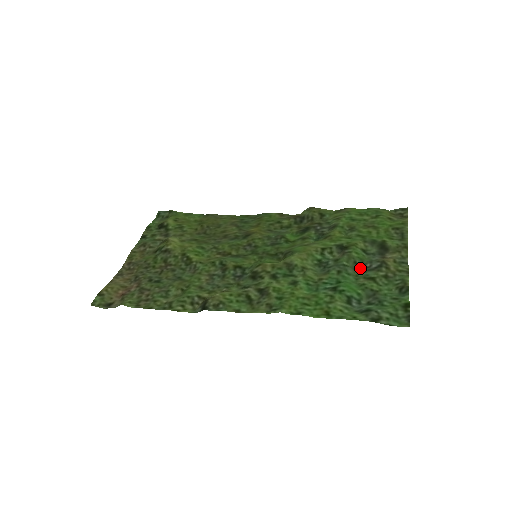
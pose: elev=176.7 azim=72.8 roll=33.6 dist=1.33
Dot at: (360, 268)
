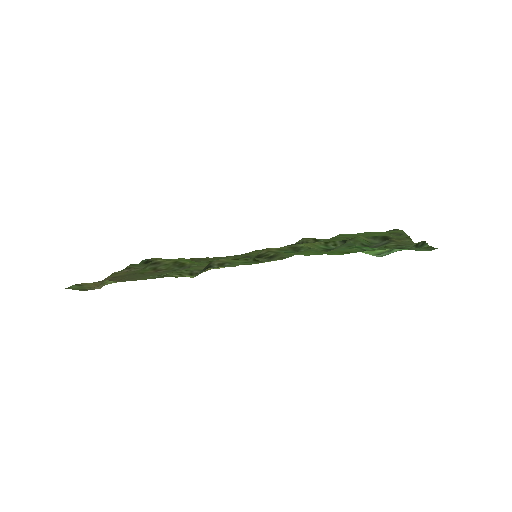
Dot at: occluded
